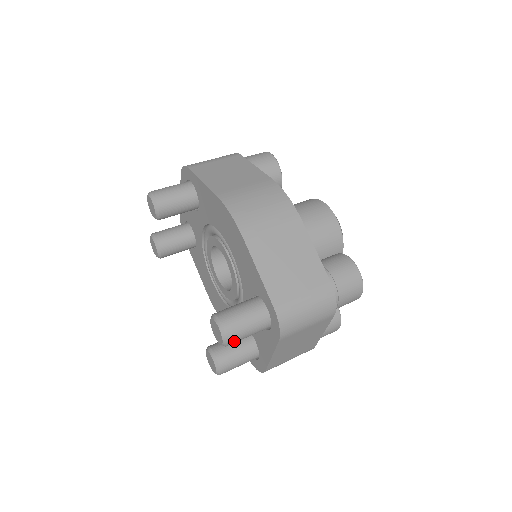
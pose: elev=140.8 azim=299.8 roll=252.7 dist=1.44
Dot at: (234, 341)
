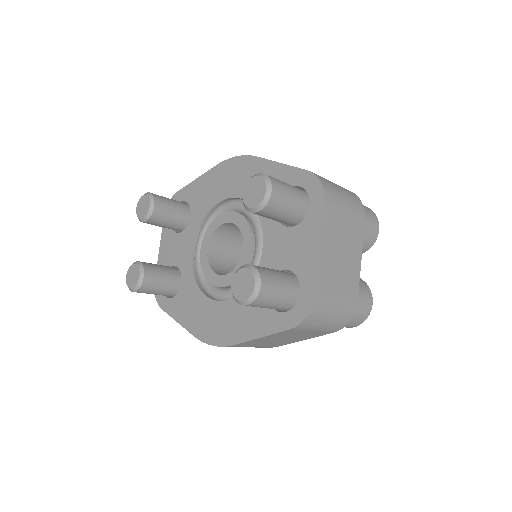
Dot at: (277, 193)
